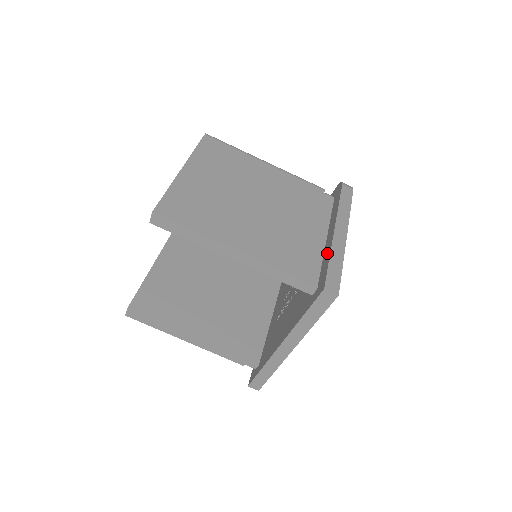
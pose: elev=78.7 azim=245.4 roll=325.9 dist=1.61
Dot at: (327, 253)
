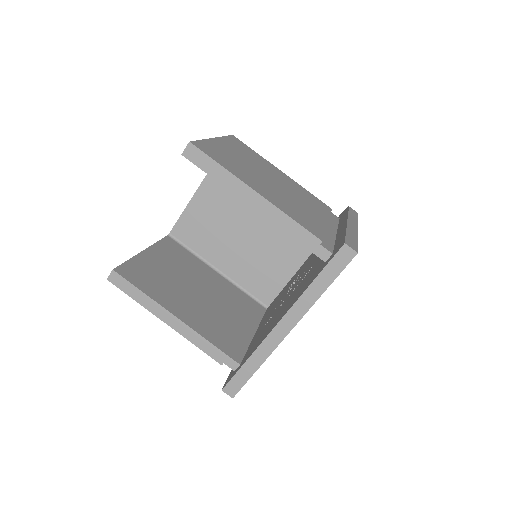
Dot at: (341, 234)
